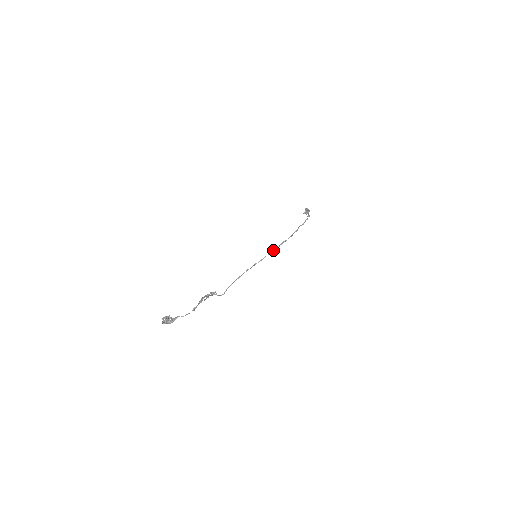
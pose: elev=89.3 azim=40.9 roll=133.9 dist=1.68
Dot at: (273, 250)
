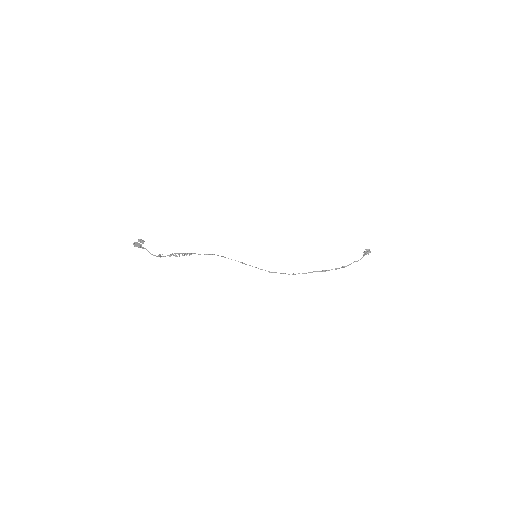
Dot at: (265, 270)
